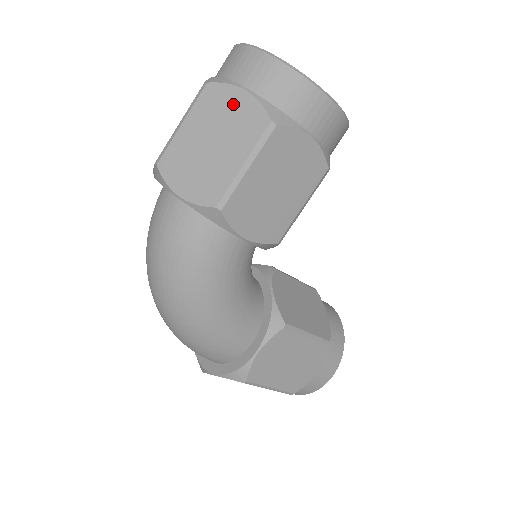
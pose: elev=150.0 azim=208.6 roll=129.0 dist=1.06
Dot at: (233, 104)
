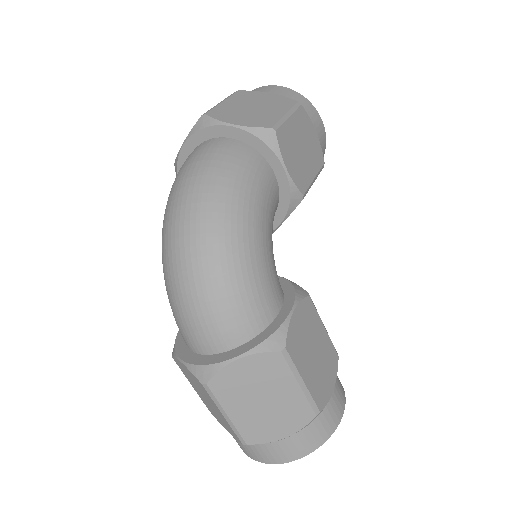
Dot at: (264, 96)
